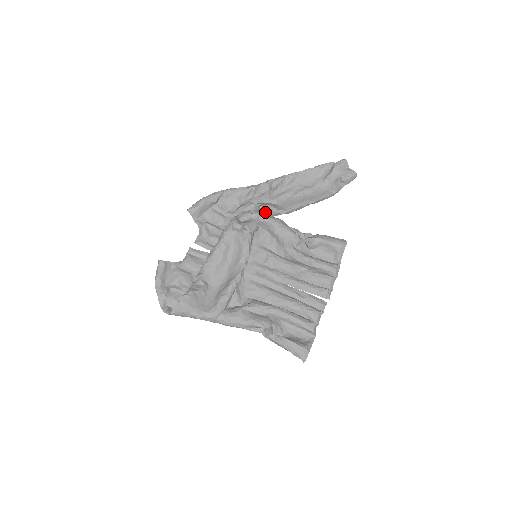
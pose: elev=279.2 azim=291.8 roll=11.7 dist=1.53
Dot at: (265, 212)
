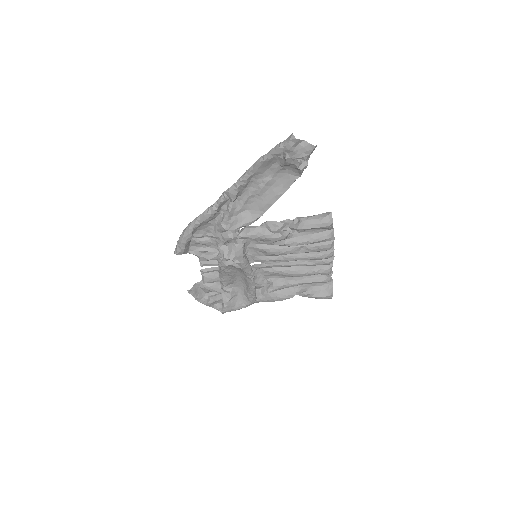
Dot at: (241, 227)
